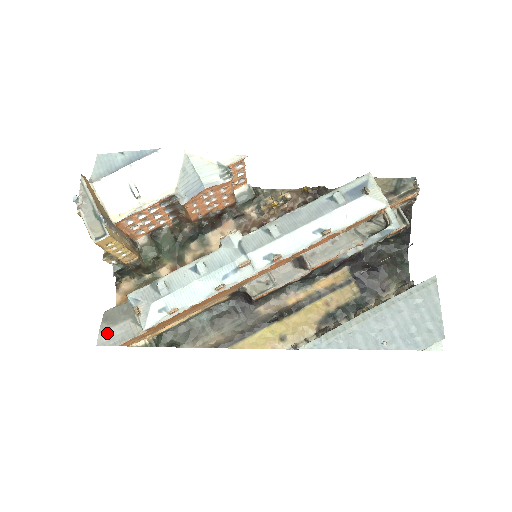
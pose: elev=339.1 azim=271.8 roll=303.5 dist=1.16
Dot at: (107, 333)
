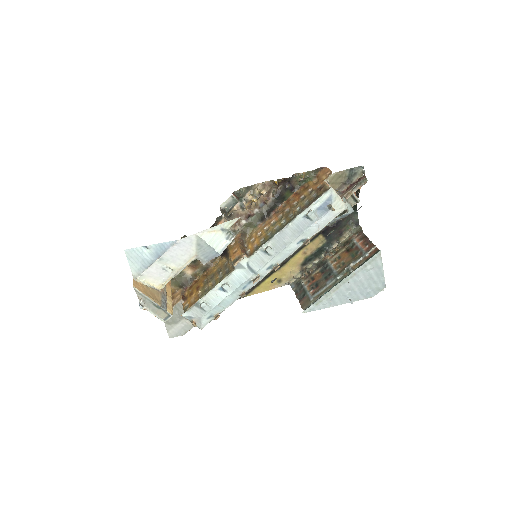
Dot at: (173, 330)
